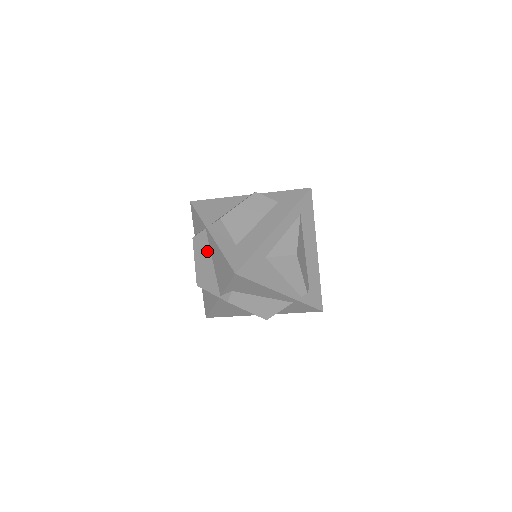
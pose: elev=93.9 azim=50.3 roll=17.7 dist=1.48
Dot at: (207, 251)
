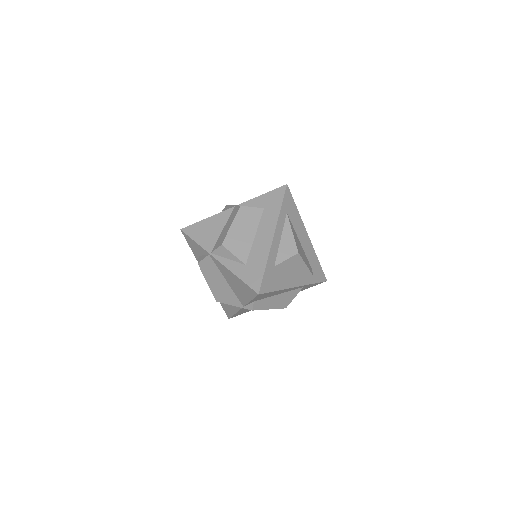
Dot at: (217, 273)
